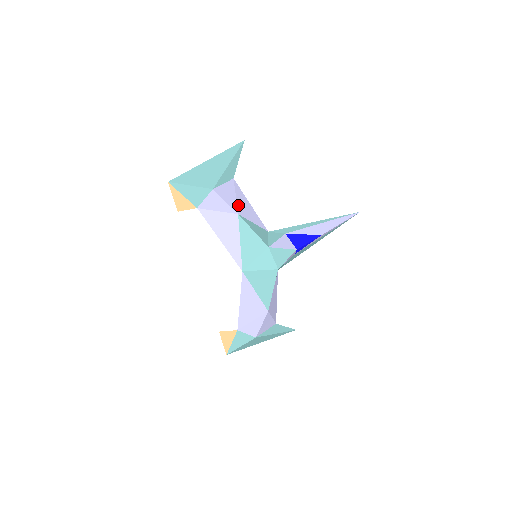
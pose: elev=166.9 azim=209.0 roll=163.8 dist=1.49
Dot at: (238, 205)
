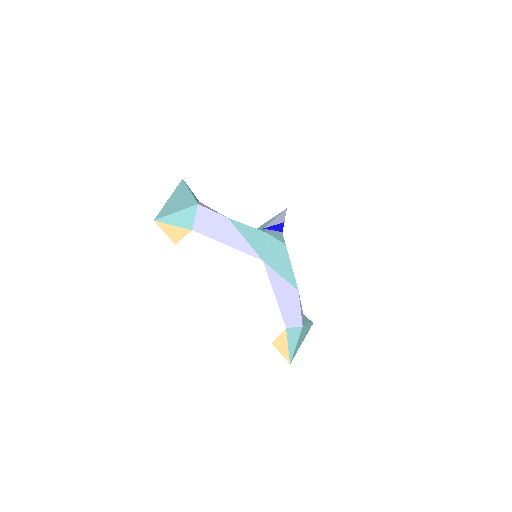
Dot at: (221, 214)
